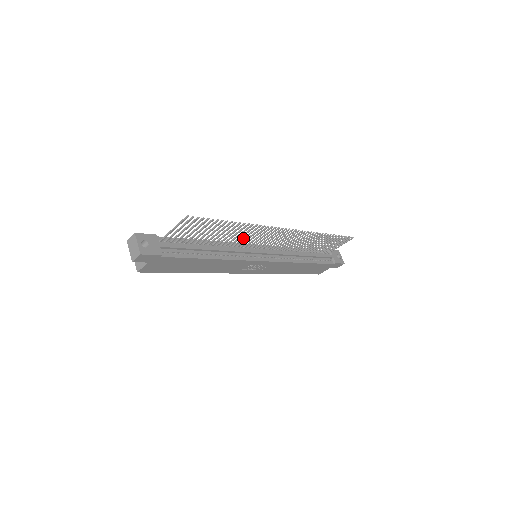
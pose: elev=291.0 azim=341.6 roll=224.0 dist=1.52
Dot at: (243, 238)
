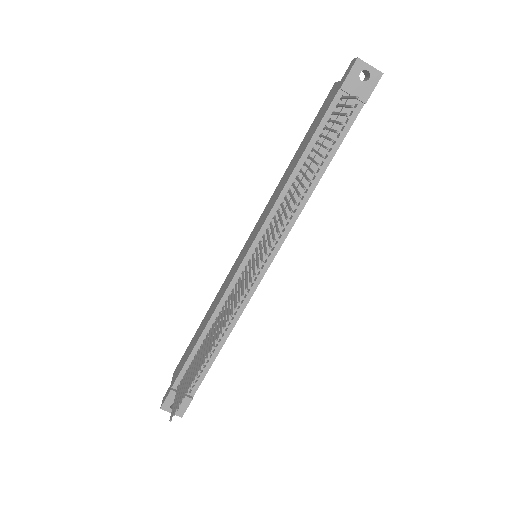
Dot at: (225, 312)
